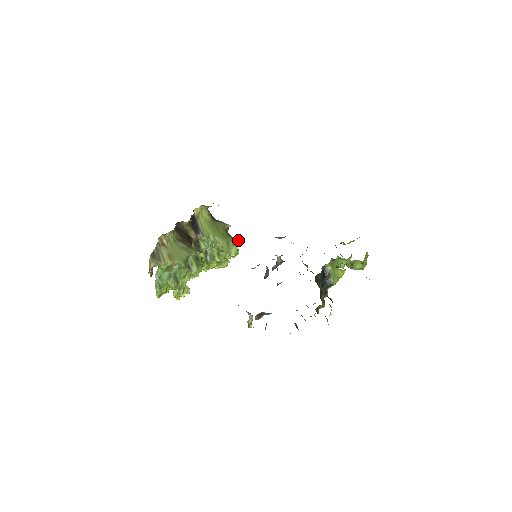
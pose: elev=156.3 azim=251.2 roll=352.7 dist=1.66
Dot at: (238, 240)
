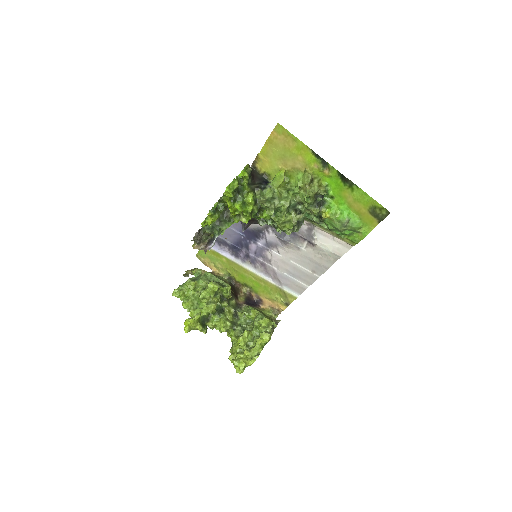
Dot at: occluded
